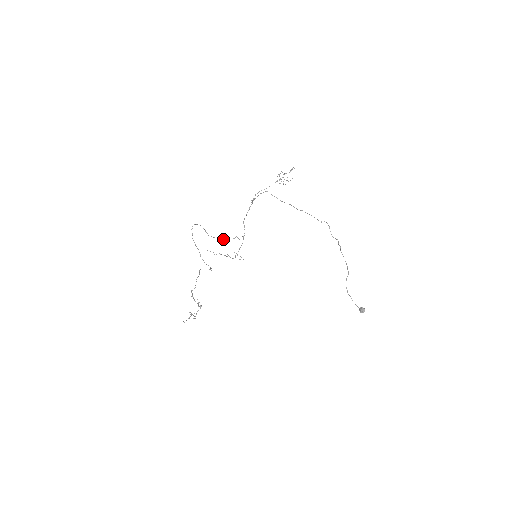
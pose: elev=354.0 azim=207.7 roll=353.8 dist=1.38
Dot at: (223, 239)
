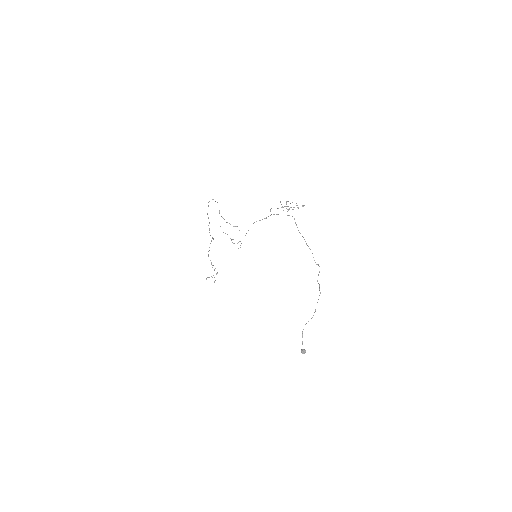
Dot at: (226, 222)
